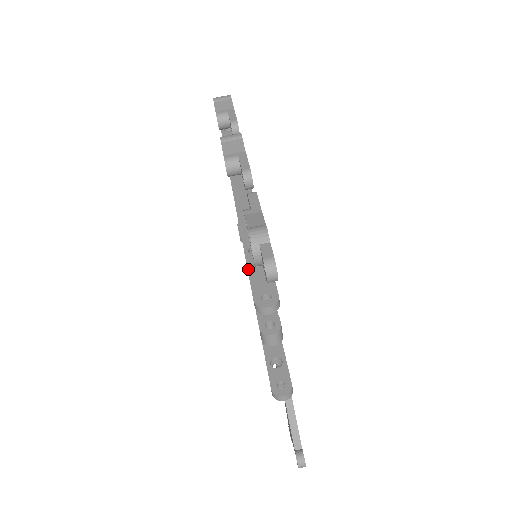
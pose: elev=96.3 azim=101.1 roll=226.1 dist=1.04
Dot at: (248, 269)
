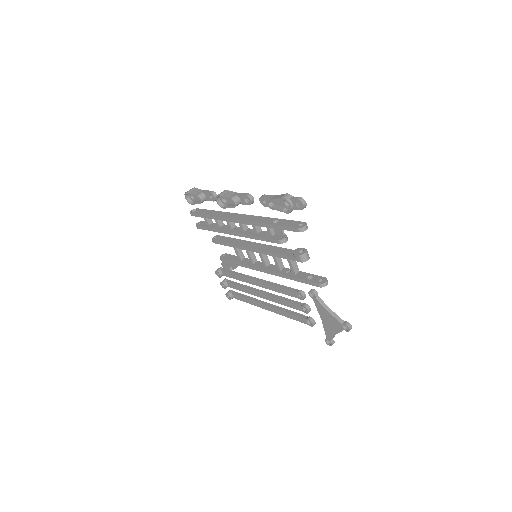
Dot at: (281, 226)
